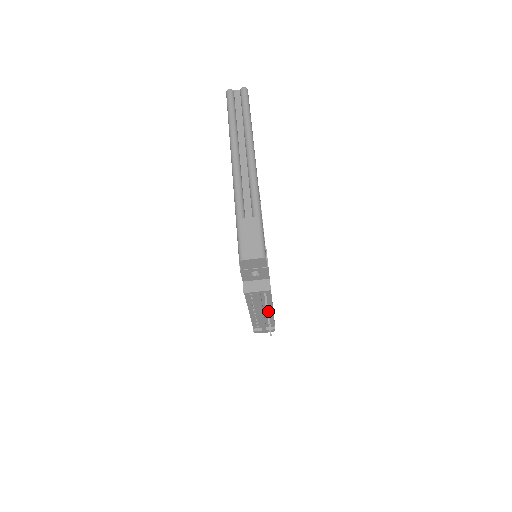
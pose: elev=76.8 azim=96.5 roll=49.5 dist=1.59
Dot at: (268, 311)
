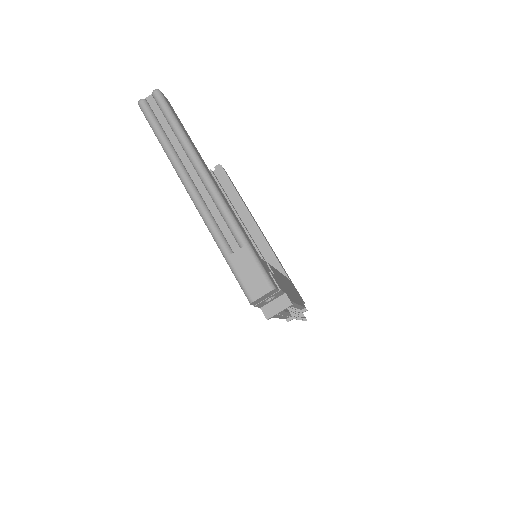
Dot at: (295, 310)
